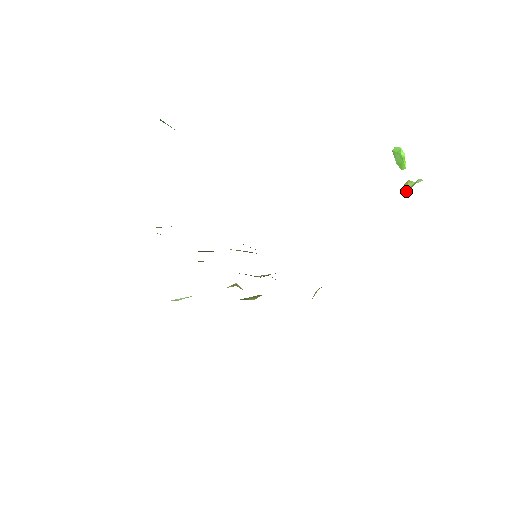
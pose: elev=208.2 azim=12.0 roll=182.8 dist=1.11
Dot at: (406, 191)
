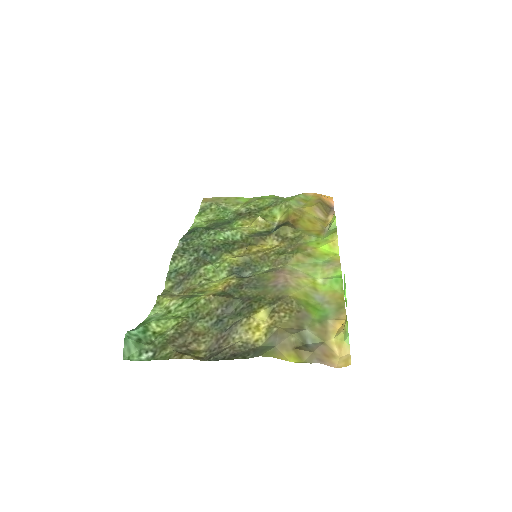
Dot at: (344, 327)
